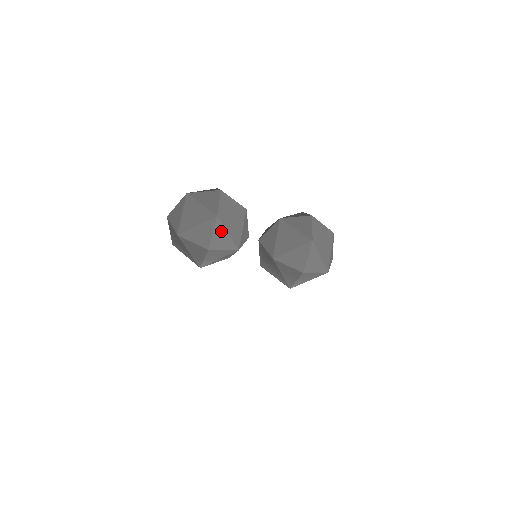
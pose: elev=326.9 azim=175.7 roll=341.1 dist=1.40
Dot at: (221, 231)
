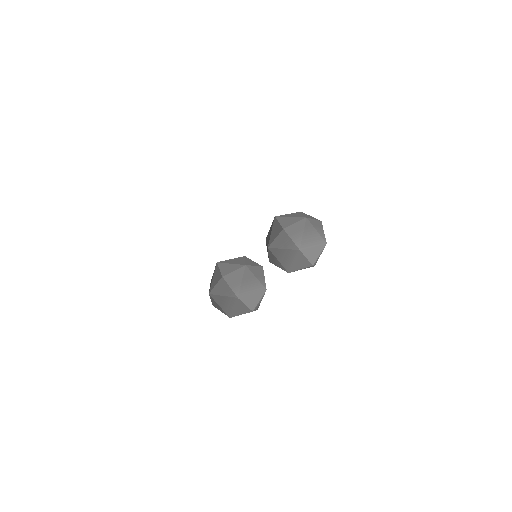
Dot at: (225, 266)
